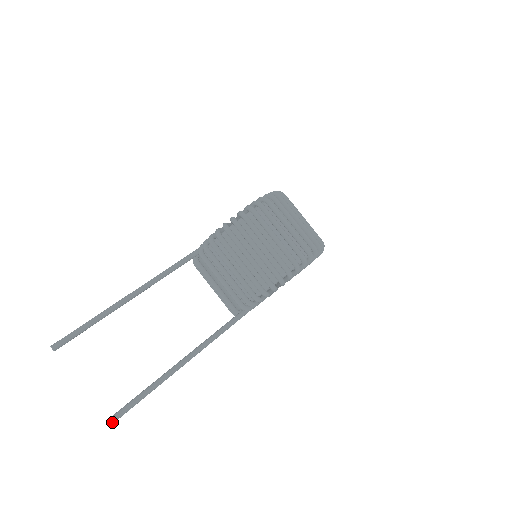
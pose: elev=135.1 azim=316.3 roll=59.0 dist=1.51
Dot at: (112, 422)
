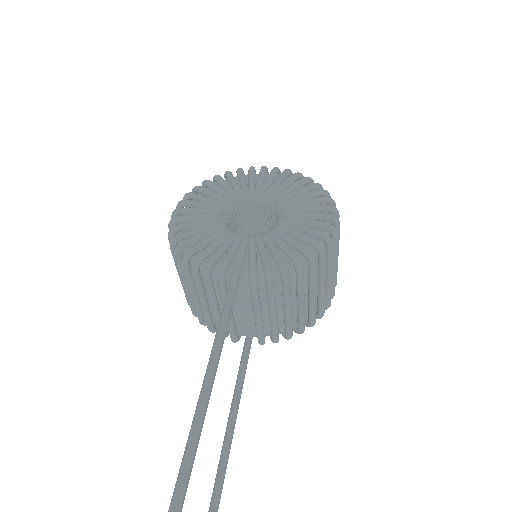
Dot at: out of frame
